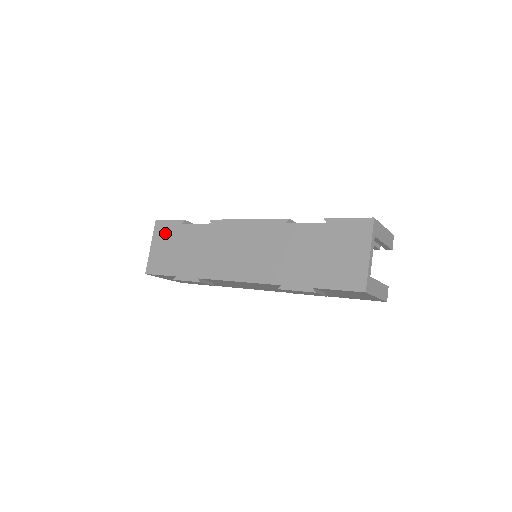
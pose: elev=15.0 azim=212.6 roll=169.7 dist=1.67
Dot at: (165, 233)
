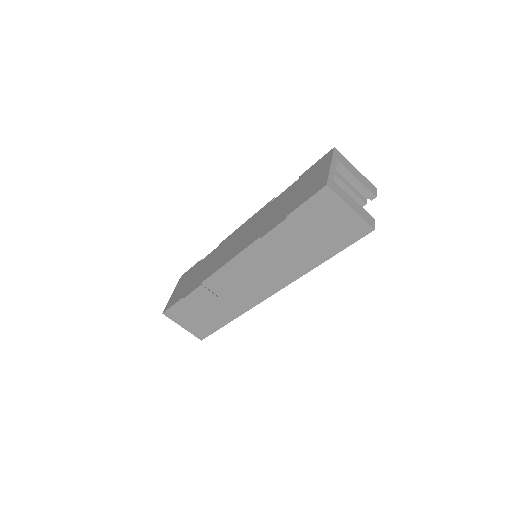
Dot at: (185, 277)
